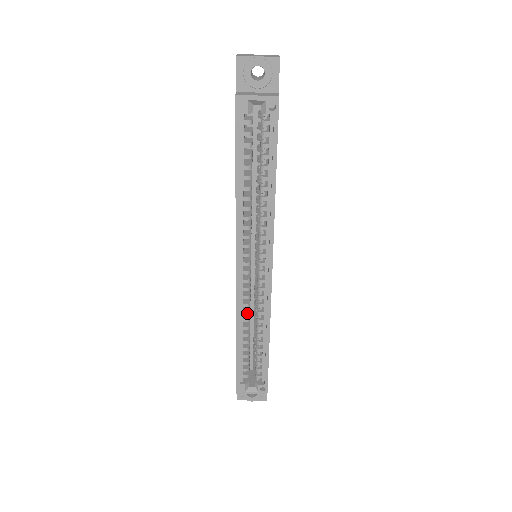
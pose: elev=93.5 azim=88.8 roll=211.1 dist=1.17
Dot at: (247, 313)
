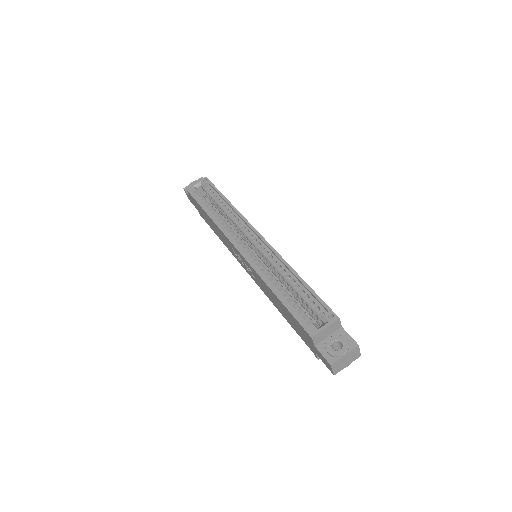
Dot at: (267, 271)
